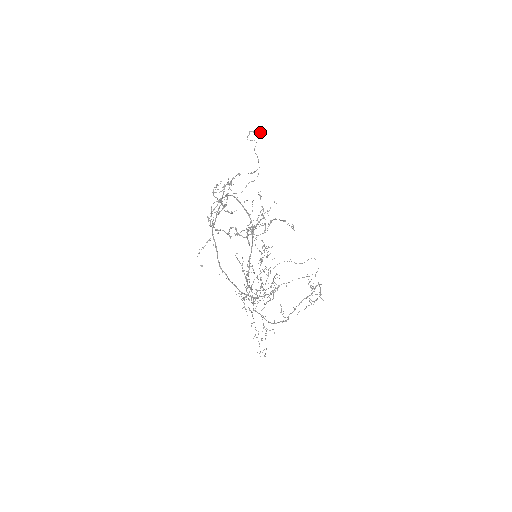
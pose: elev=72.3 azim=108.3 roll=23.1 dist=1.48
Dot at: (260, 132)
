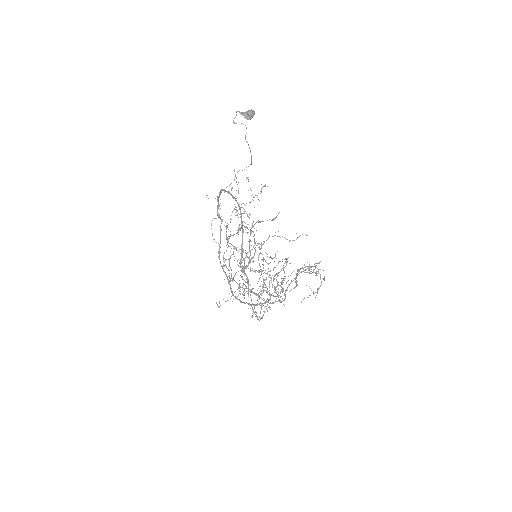
Dot at: (251, 116)
